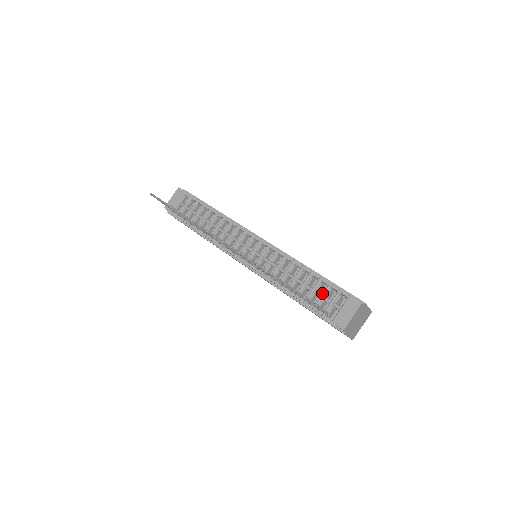
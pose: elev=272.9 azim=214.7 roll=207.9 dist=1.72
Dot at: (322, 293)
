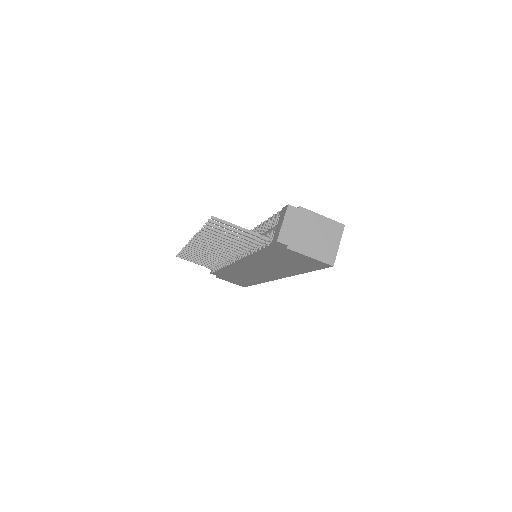
Dot at: (269, 229)
